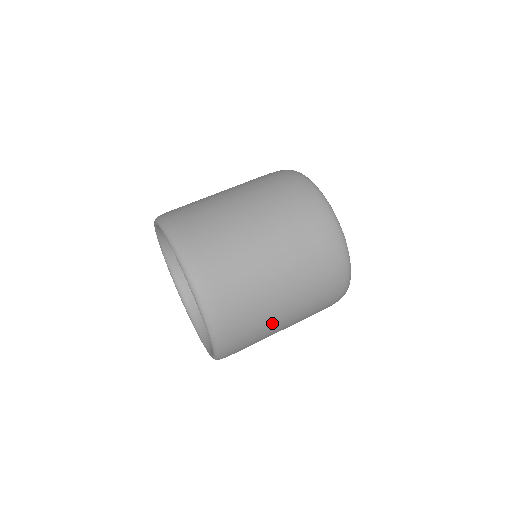
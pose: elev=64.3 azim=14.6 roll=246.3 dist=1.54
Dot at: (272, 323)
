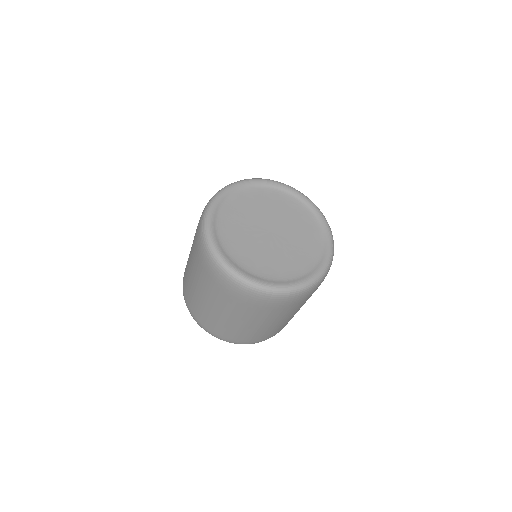
Dot at: (271, 327)
